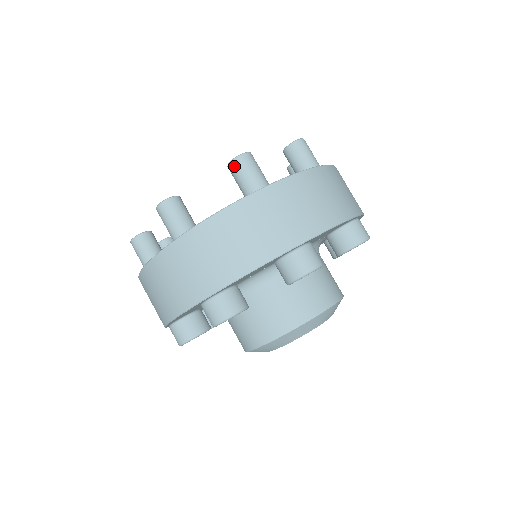
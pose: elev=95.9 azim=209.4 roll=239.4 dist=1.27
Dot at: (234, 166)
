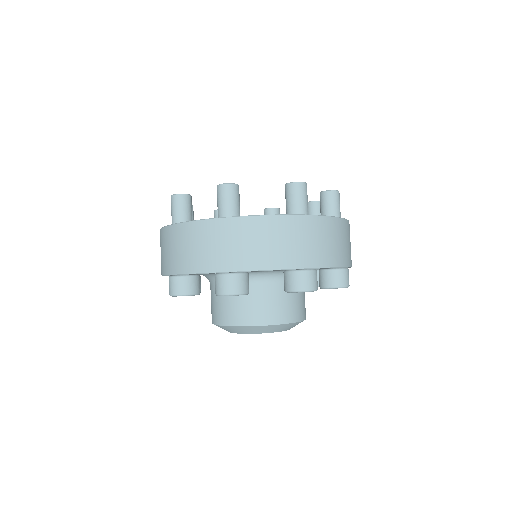
Dot at: (217, 190)
